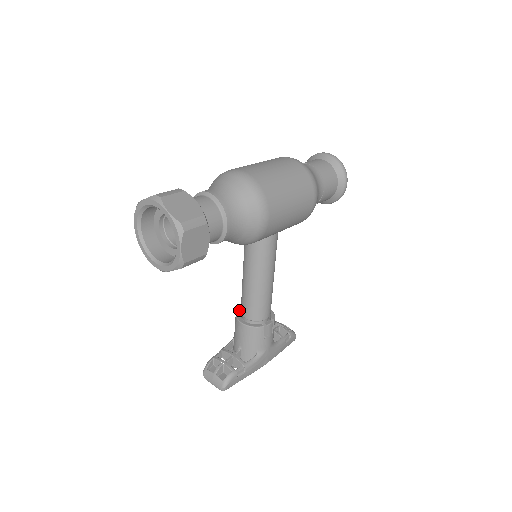
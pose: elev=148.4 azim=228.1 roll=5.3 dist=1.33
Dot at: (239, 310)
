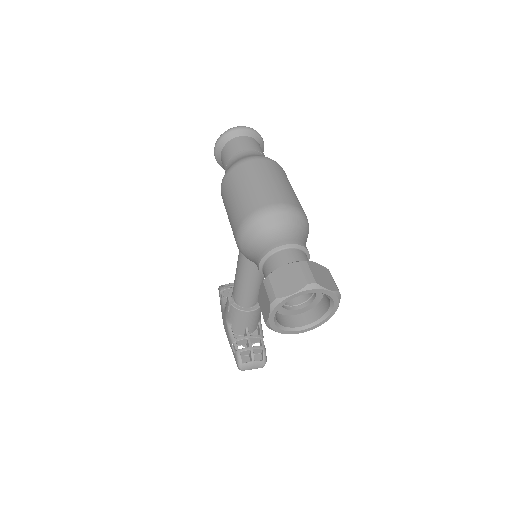
Dot at: (230, 302)
